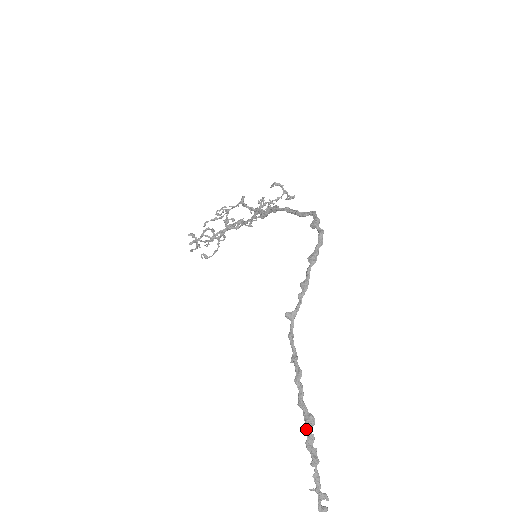
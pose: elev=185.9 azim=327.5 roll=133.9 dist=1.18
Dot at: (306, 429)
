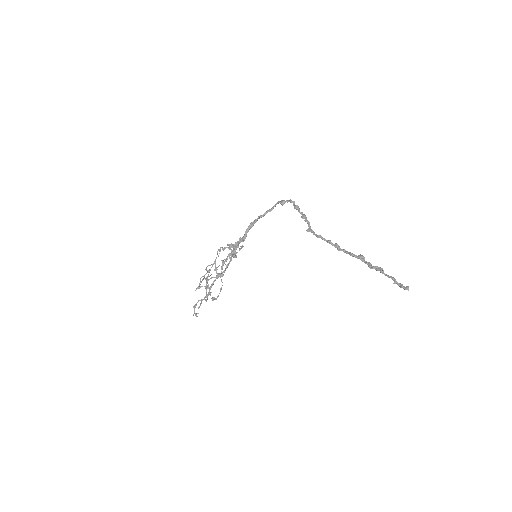
Dot at: (364, 262)
